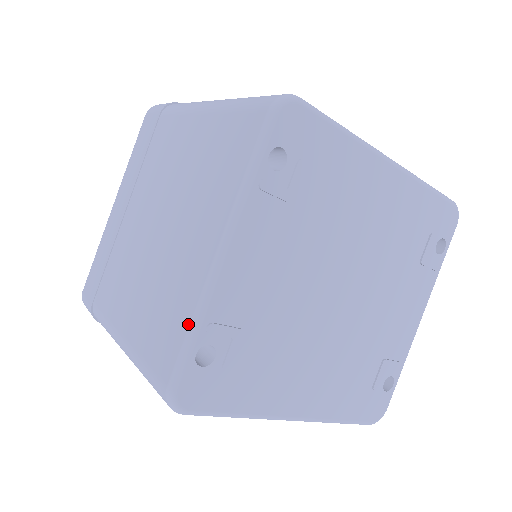
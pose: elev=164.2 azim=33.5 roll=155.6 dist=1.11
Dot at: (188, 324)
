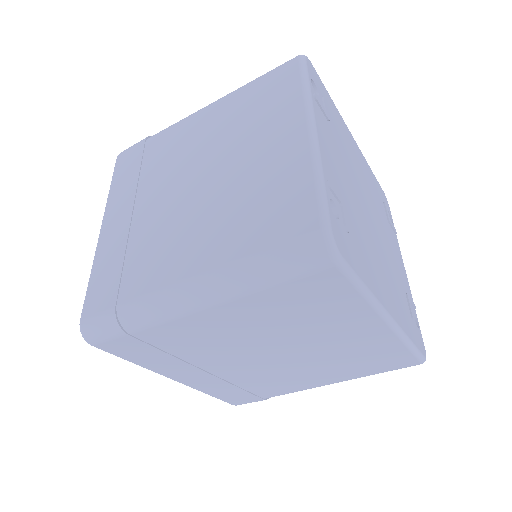
Dot at: (312, 180)
